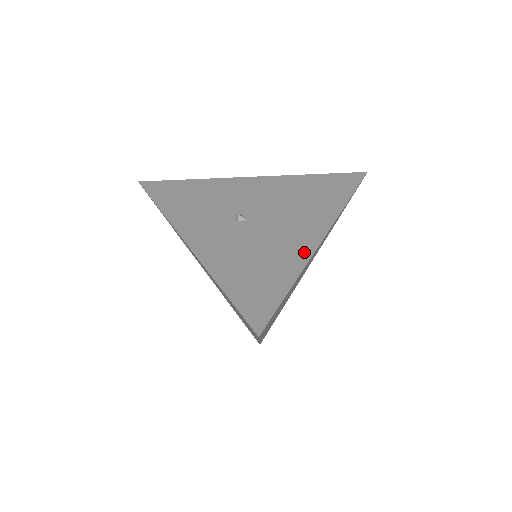
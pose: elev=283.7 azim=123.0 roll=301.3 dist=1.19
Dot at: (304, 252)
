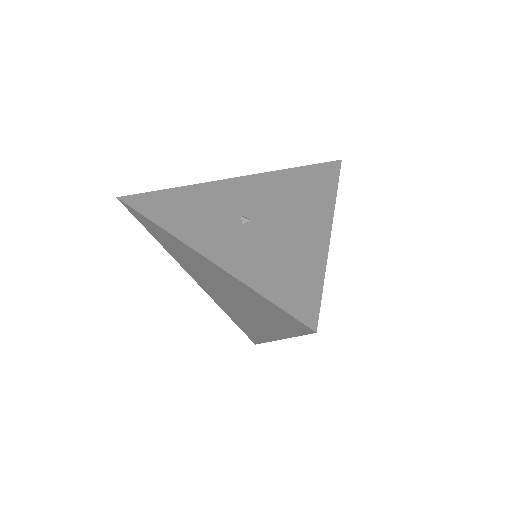
Dot at: (320, 243)
